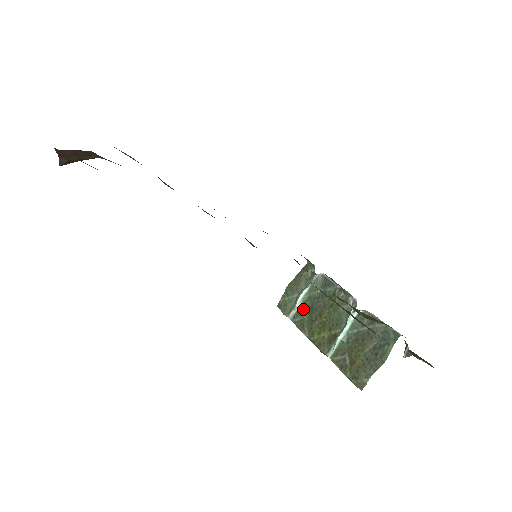
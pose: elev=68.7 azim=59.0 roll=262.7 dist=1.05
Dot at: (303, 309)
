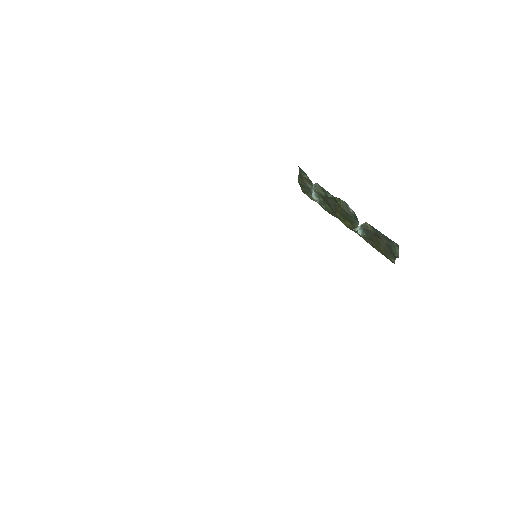
Dot at: (322, 200)
